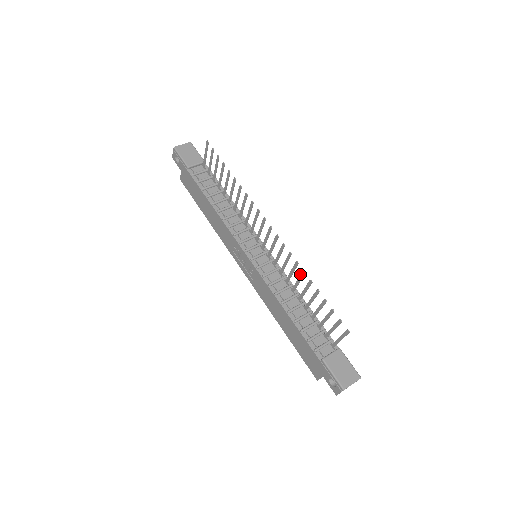
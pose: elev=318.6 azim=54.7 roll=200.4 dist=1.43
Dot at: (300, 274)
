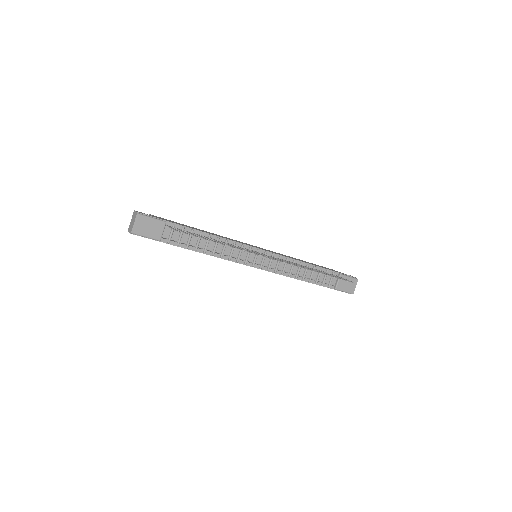
Dot at: occluded
